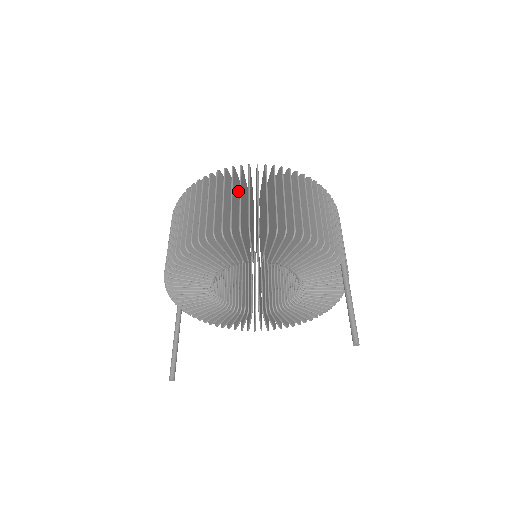
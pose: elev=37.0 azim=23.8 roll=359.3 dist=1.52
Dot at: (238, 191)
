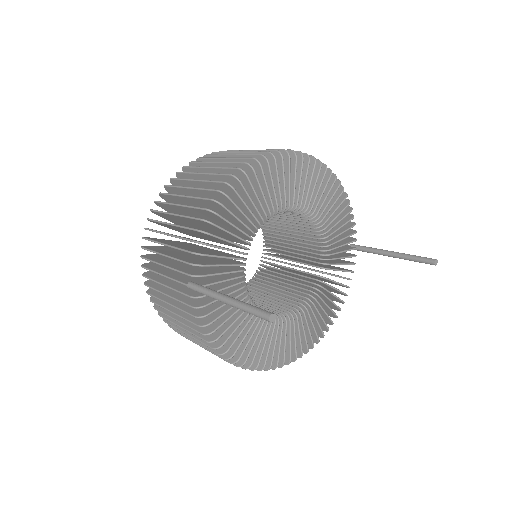
Dot at: occluded
